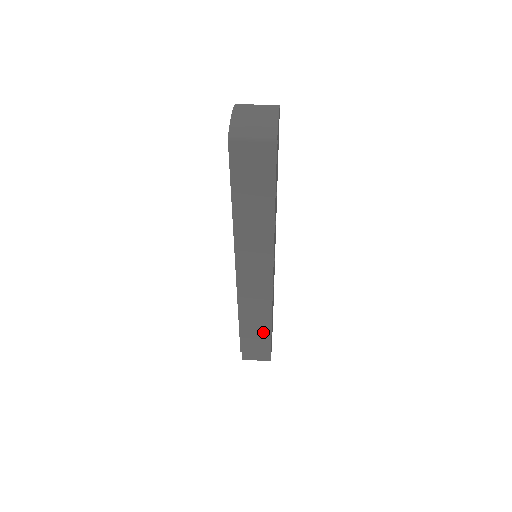
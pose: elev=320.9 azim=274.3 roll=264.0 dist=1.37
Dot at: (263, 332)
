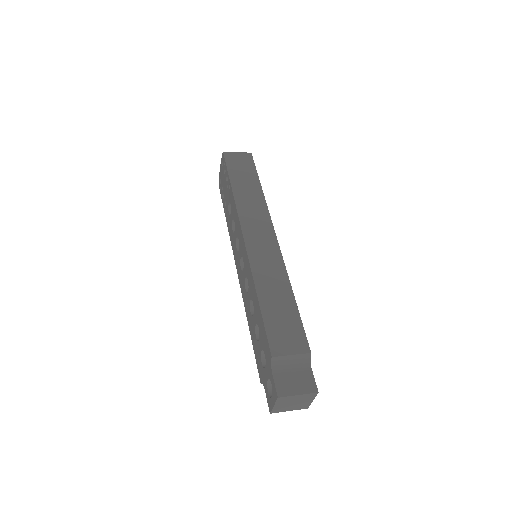
Dot at: (289, 313)
